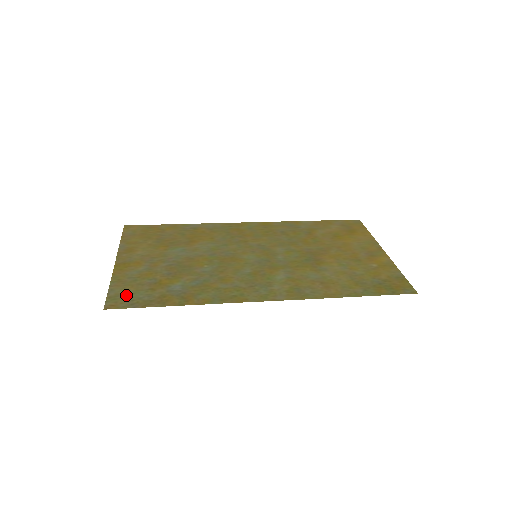
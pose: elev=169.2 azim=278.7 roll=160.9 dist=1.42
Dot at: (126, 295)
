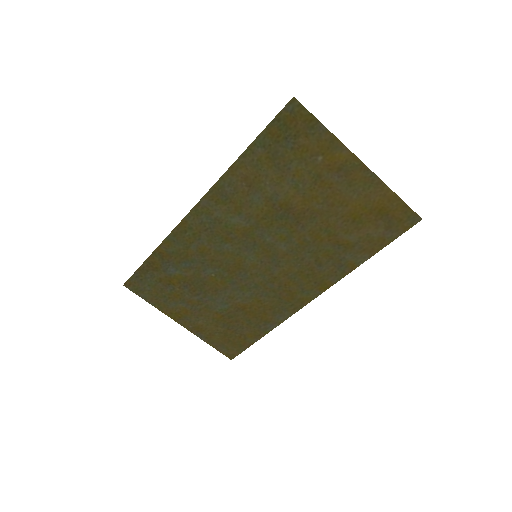
Dot at: (145, 287)
